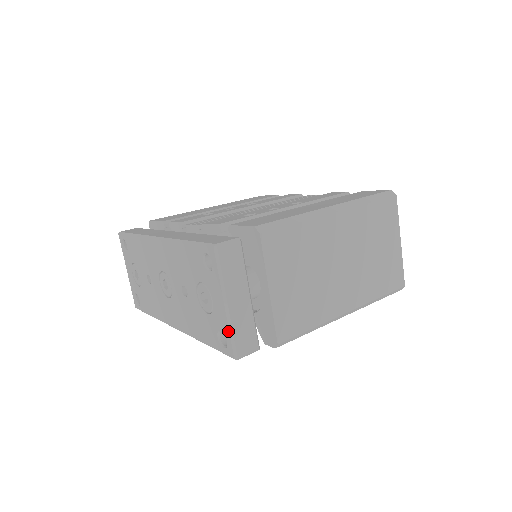
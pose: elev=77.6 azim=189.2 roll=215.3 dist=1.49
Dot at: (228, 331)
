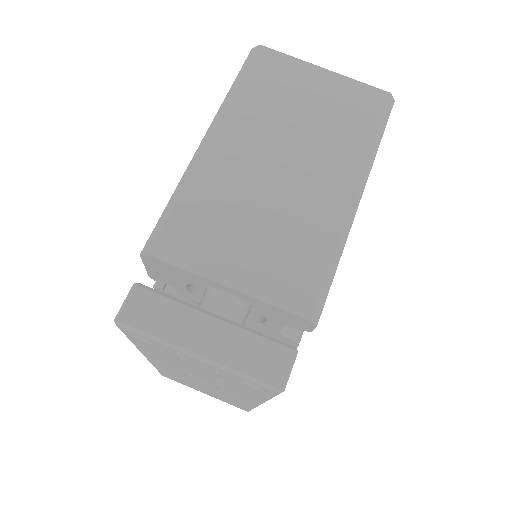
Dot at: (236, 376)
